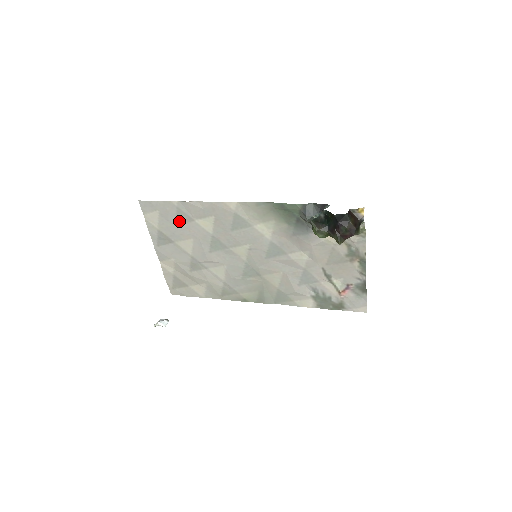
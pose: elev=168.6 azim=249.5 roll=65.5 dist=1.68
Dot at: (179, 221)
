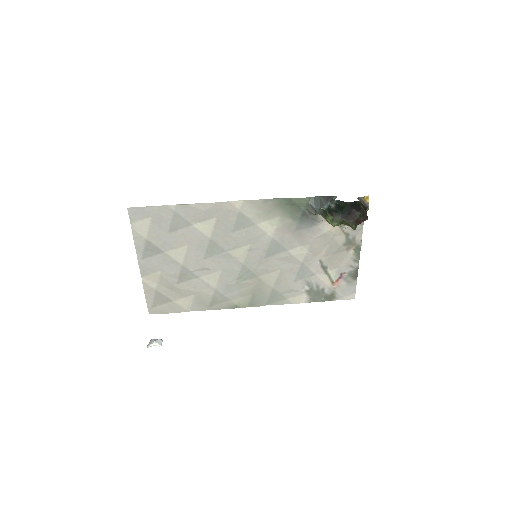
Dot at: (174, 227)
